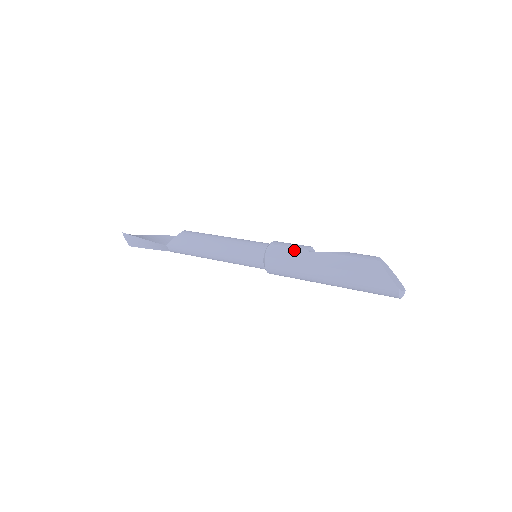
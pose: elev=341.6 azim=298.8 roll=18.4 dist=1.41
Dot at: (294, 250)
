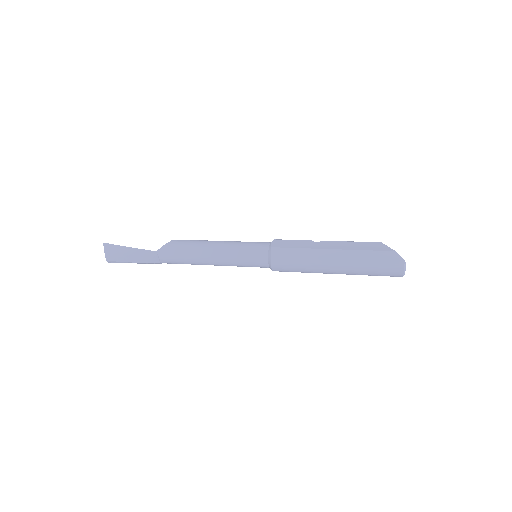
Dot at: (299, 241)
